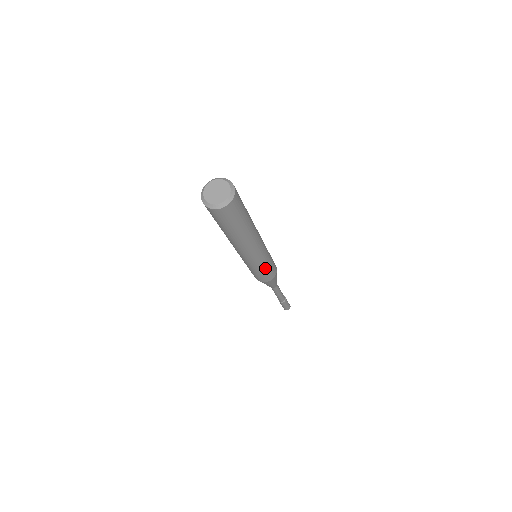
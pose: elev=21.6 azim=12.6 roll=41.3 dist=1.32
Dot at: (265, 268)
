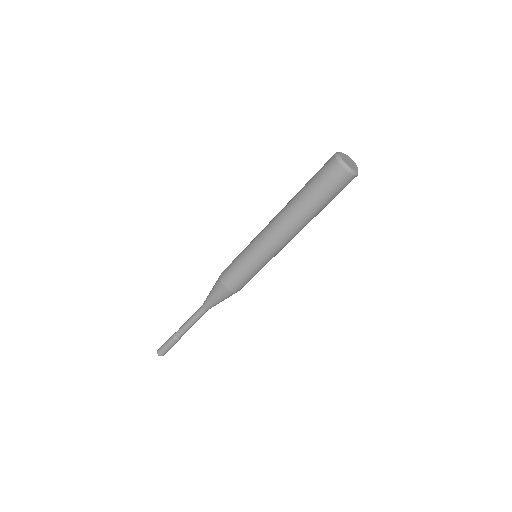
Dot at: (258, 271)
